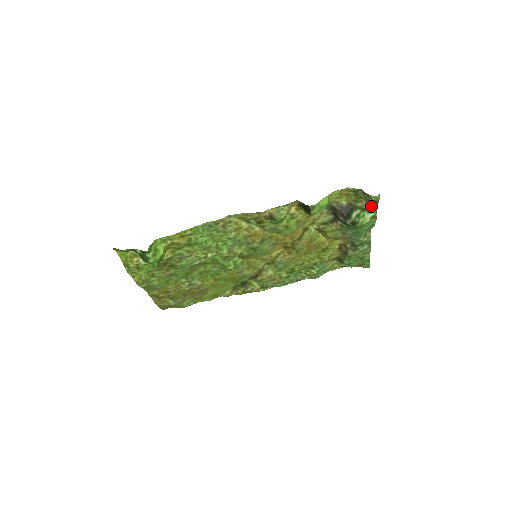
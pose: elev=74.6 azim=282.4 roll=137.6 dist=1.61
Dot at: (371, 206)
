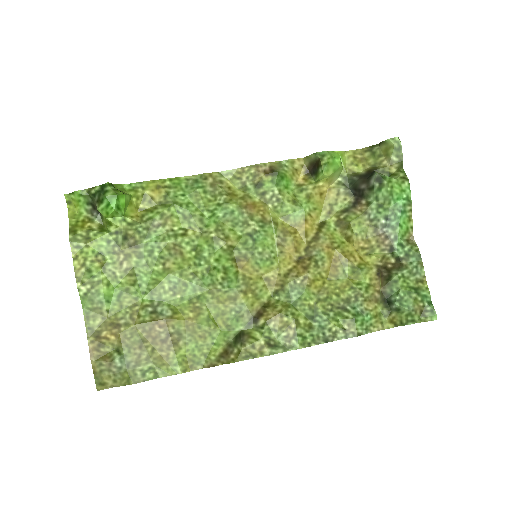
Dot at: (396, 170)
